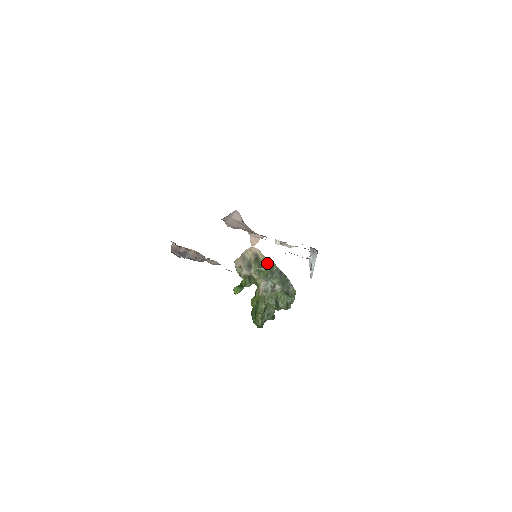
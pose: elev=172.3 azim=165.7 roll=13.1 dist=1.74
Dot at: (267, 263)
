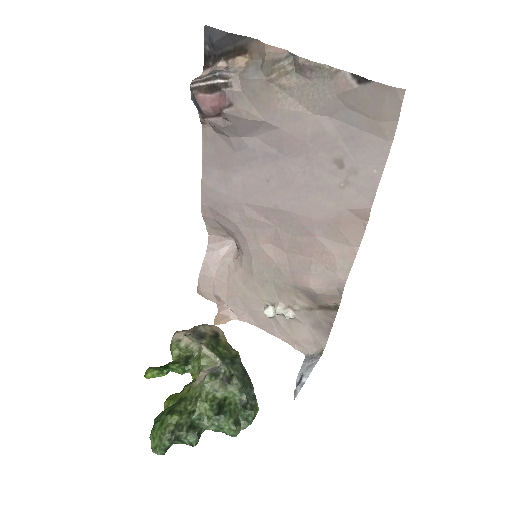
Dot at: (229, 348)
